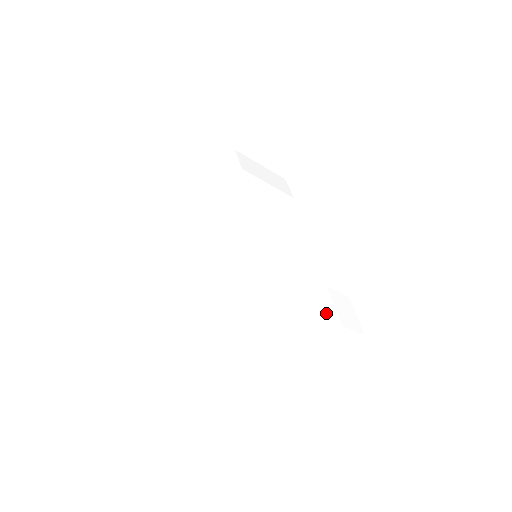
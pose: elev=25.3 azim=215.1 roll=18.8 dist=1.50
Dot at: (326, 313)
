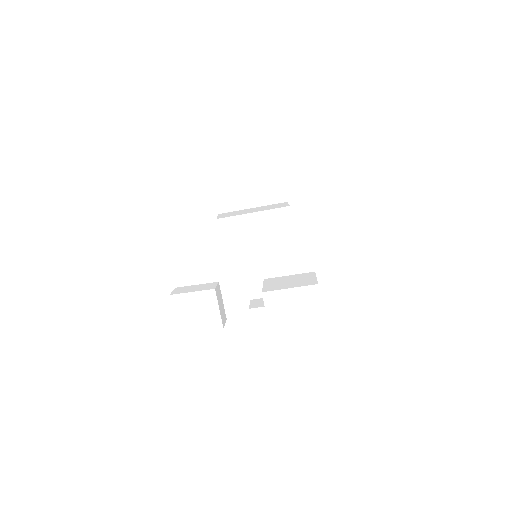
Dot at: (307, 279)
